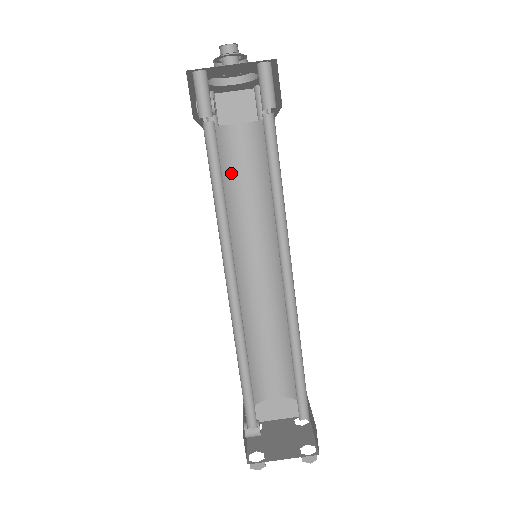
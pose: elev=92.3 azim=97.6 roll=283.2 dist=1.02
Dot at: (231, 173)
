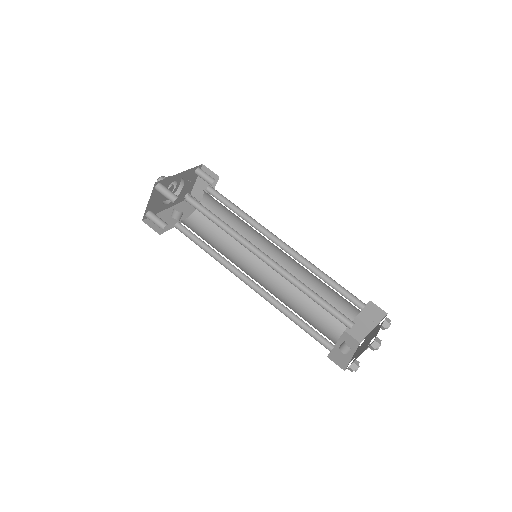
Dot at: occluded
